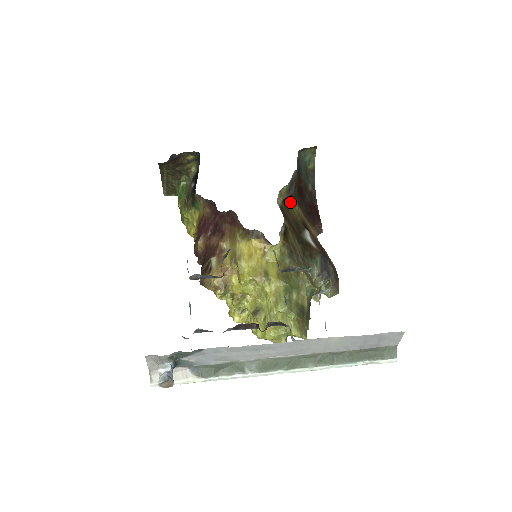
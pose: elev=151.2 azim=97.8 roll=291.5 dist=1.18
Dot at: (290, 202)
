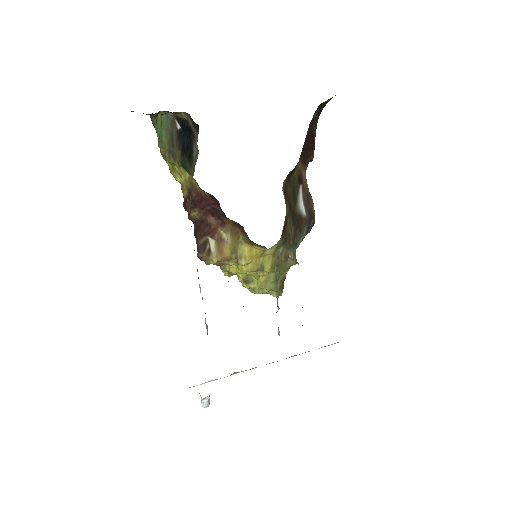
Dot at: (293, 171)
